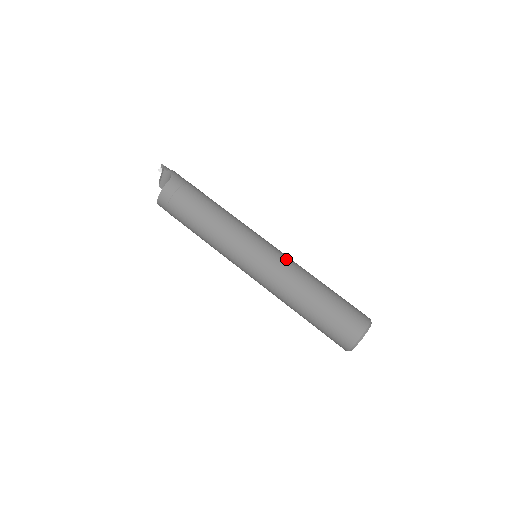
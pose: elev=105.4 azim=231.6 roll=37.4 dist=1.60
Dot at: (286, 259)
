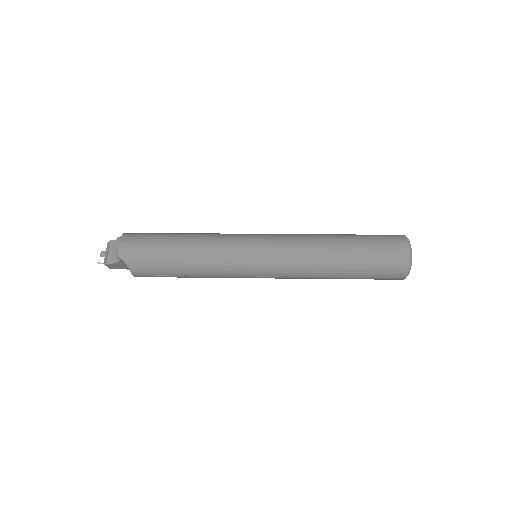
Dot at: occluded
